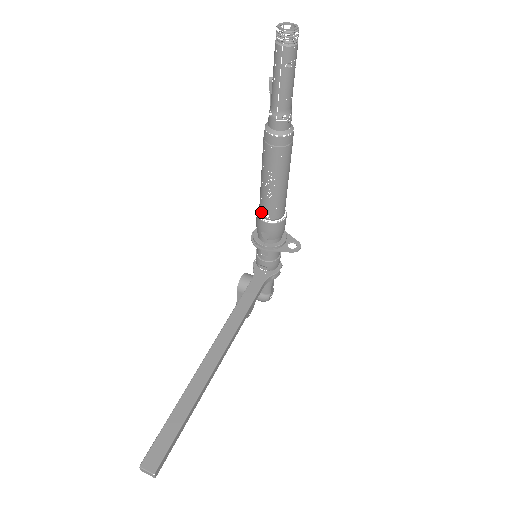
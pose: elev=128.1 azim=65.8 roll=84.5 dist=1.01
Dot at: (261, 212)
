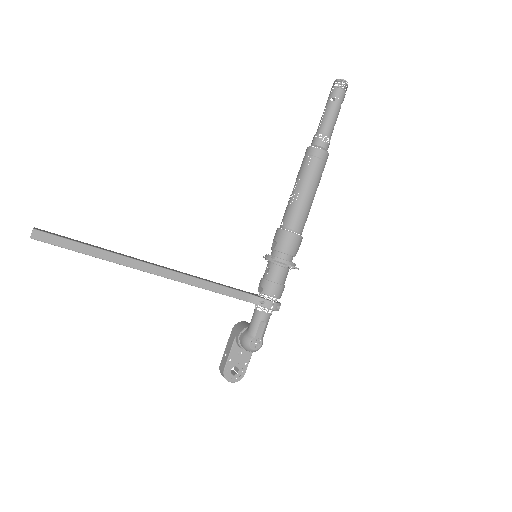
Dot at: (281, 223)
